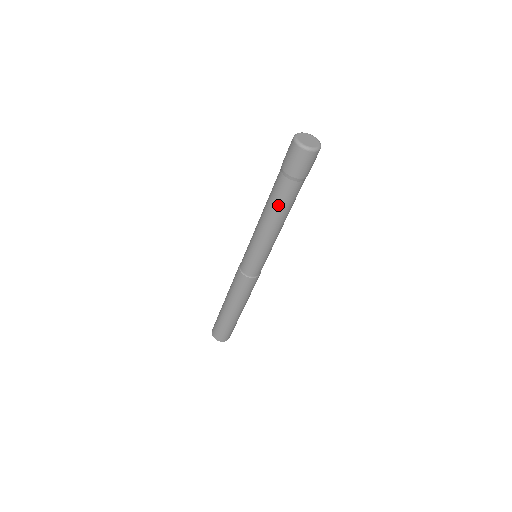
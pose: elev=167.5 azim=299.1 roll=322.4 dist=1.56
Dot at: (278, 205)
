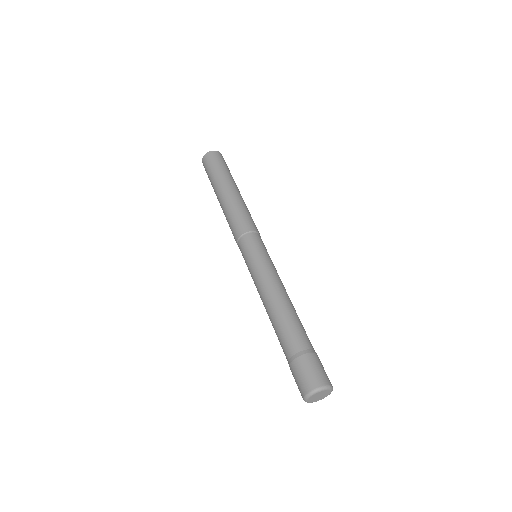
Dot at: occluded
